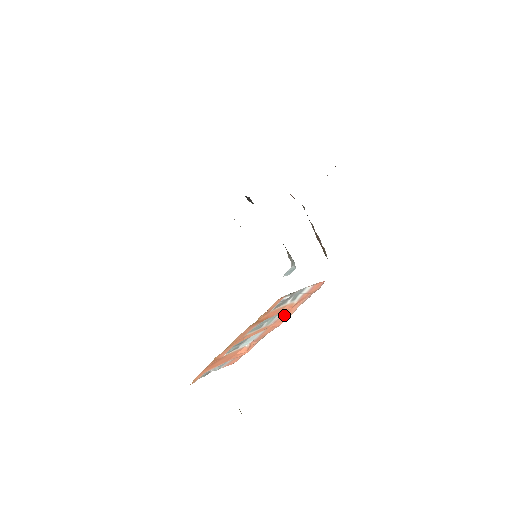
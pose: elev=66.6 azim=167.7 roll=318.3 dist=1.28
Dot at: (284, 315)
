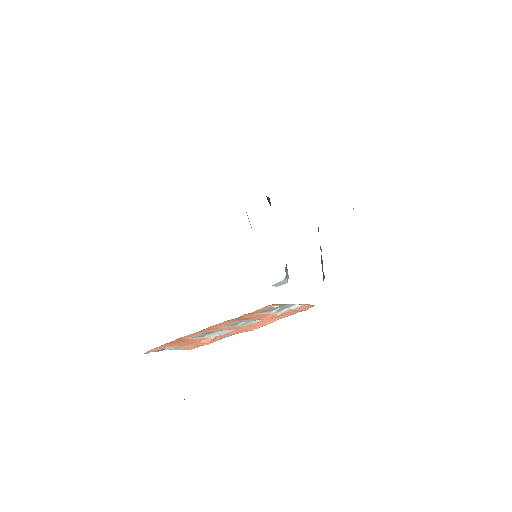
Dot at: (261, 322)
